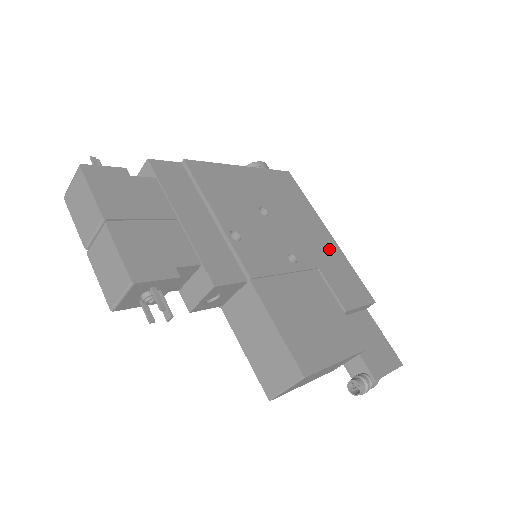
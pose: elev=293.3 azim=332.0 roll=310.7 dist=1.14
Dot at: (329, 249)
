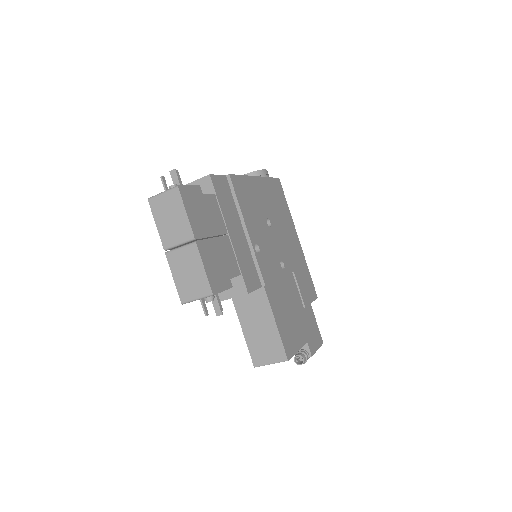
Dot at: (298, 254)
